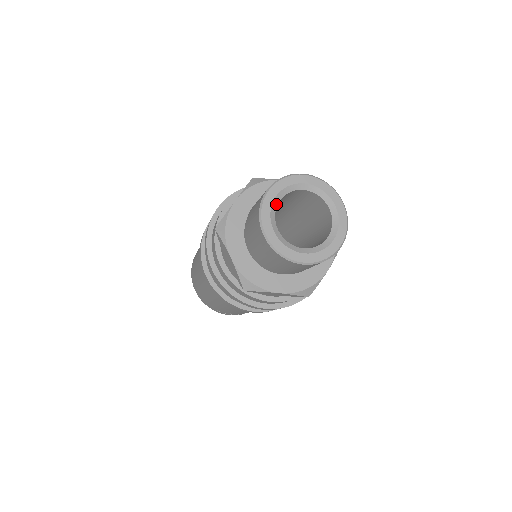
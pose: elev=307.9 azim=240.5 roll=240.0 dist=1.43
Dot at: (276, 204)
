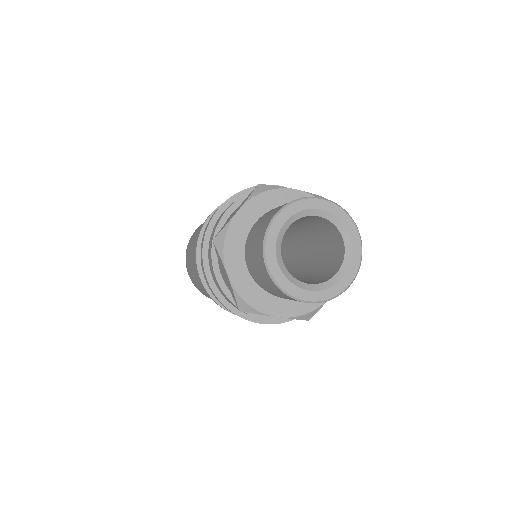
Dot at: (284, 269)
